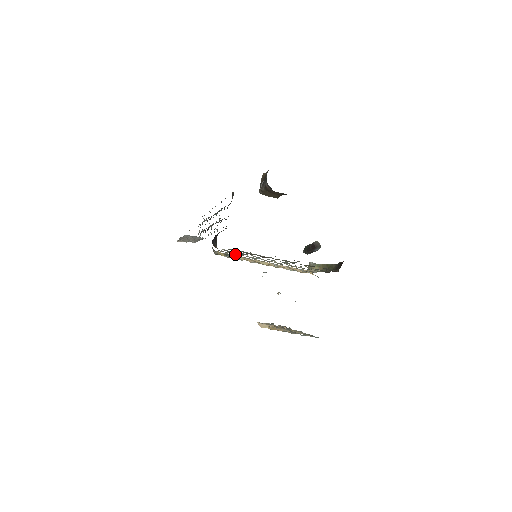
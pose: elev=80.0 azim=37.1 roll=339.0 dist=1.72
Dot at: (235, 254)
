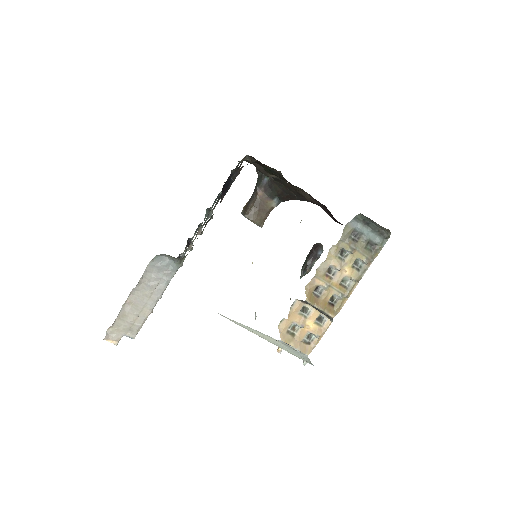
Dot at: occluded
